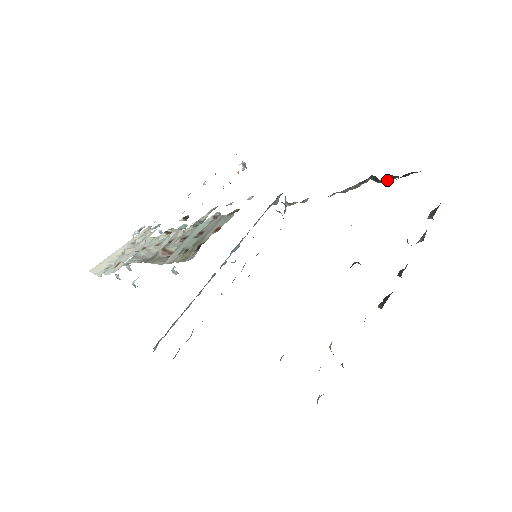
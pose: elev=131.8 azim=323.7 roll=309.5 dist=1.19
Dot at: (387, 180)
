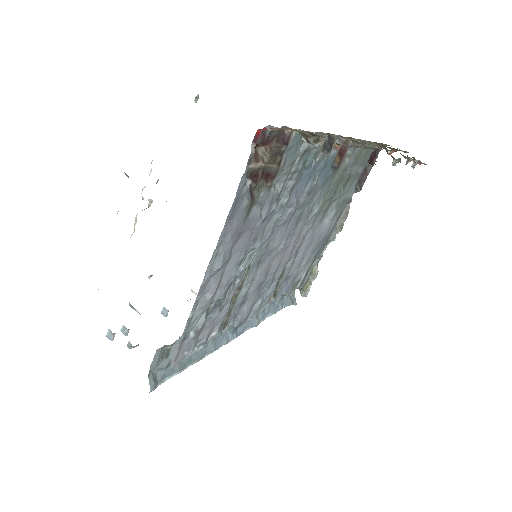
Dot at: (364, 181)
